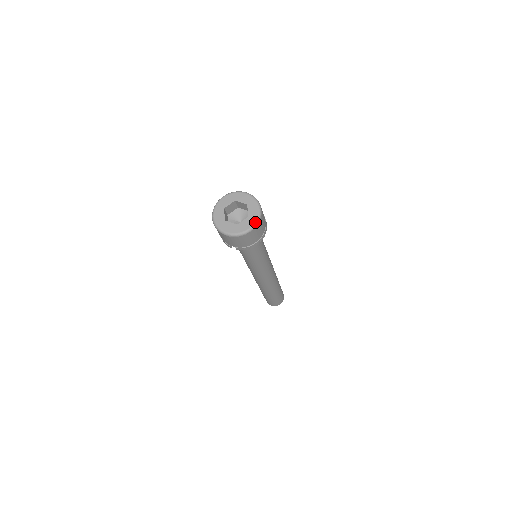
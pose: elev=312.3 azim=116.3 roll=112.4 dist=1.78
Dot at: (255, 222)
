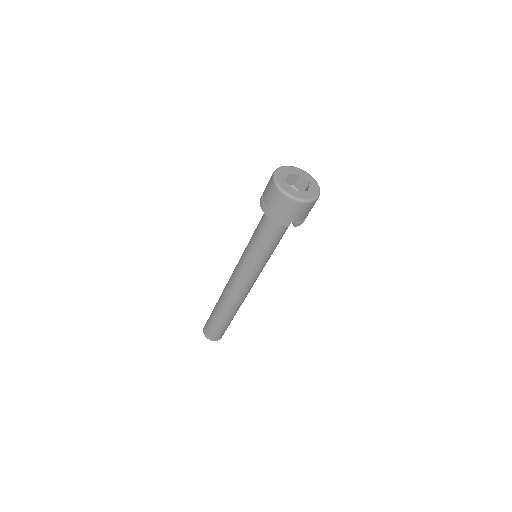
Dot at: (318, 186)
